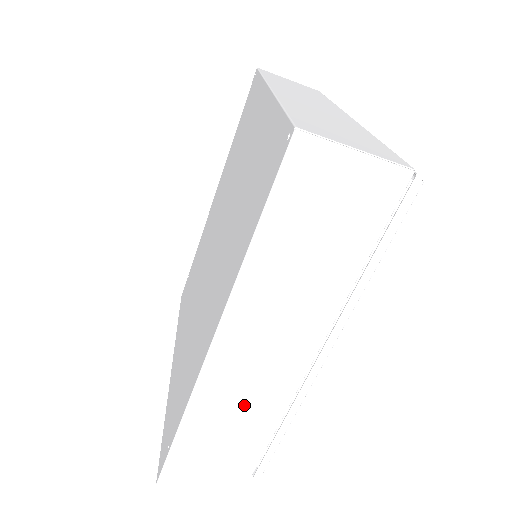
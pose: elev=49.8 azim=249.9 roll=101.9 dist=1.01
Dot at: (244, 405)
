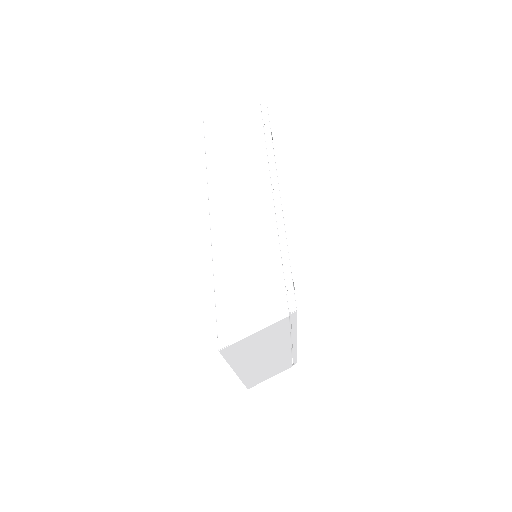
Dot at: (249, 248)
